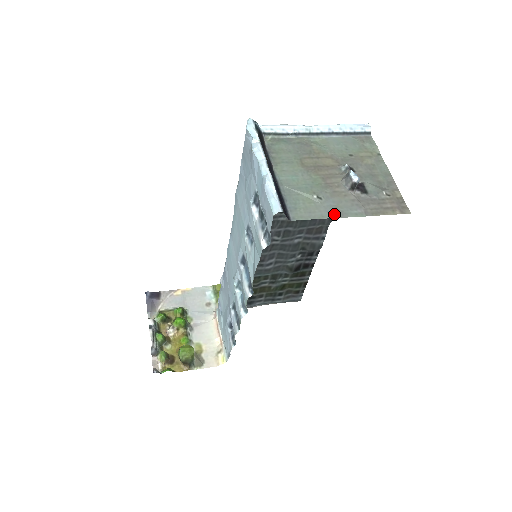
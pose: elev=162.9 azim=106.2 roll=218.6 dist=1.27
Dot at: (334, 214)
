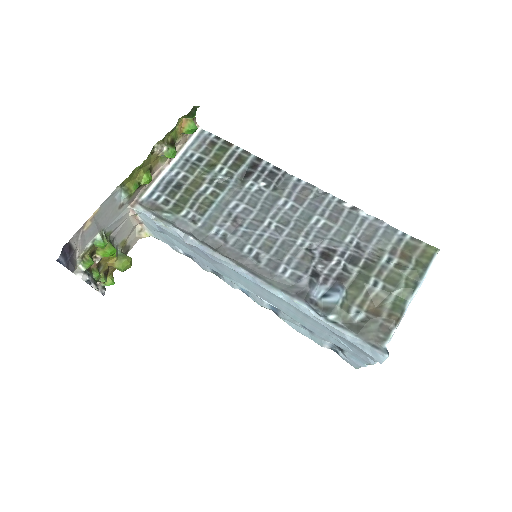
Dot at: occluded
